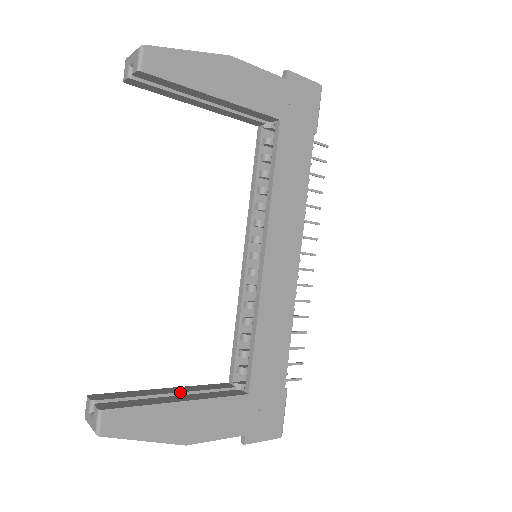
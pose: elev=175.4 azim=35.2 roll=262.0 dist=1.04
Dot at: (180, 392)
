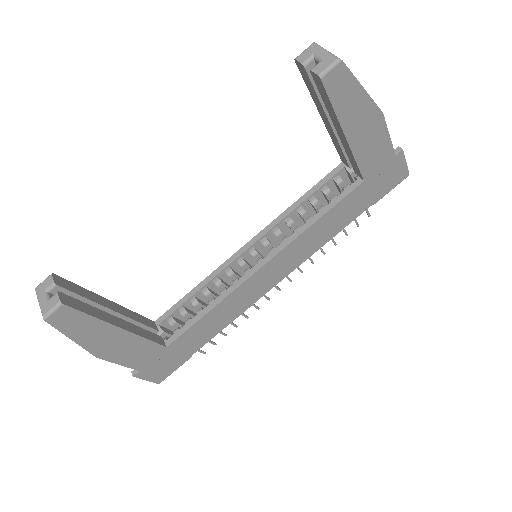
Dot at: (121, 313)
